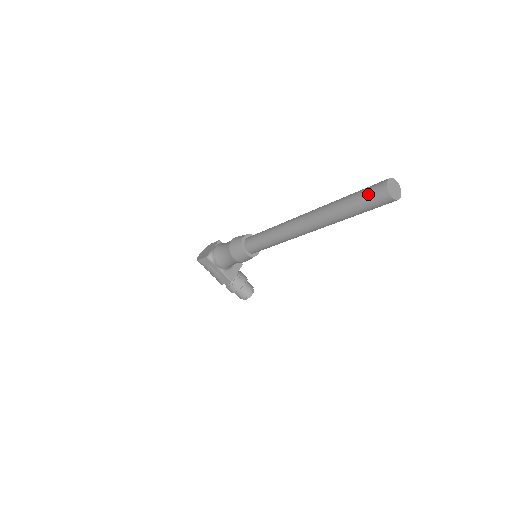
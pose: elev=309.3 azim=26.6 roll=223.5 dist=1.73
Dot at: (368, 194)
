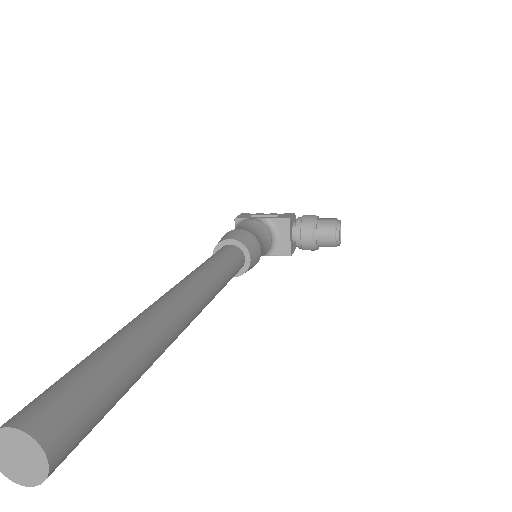
Dot at: occluded
